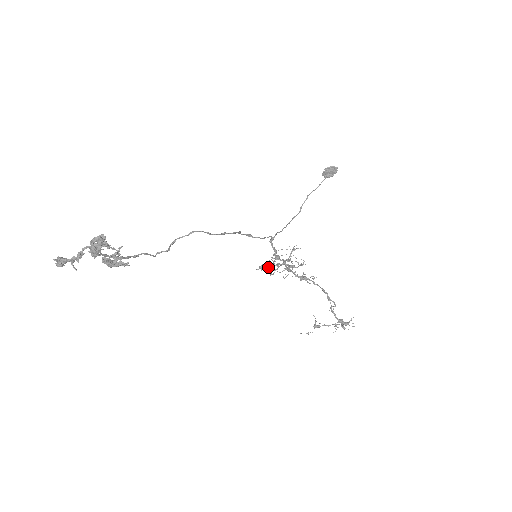
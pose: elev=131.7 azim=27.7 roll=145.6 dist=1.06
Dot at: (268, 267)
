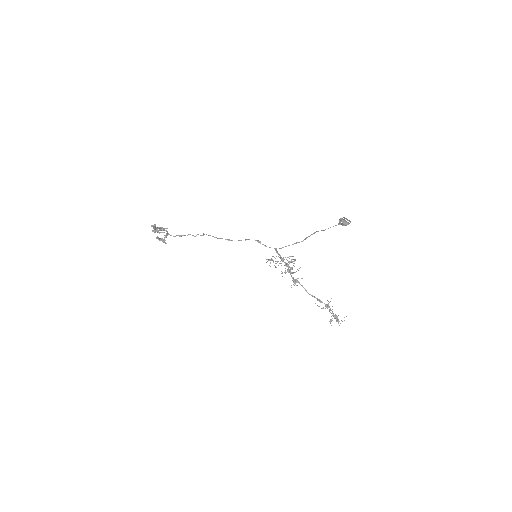
Dot at: occluded
